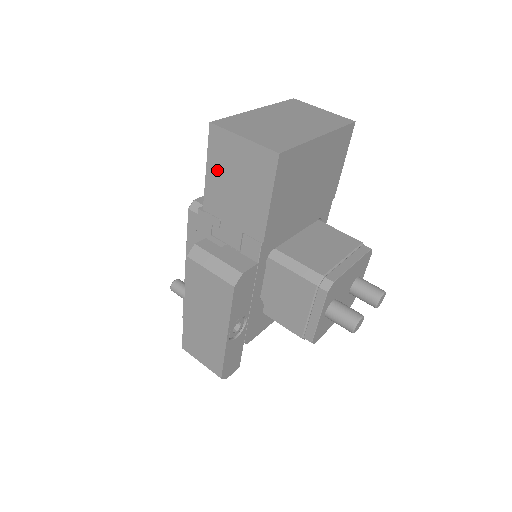
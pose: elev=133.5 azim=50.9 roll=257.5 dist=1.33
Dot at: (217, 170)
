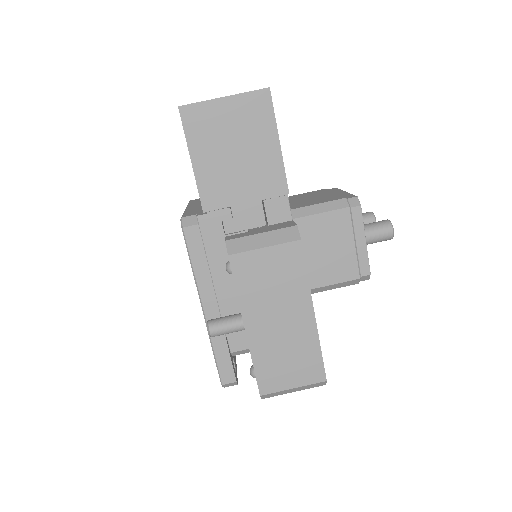
Dot at: (206, 153)
